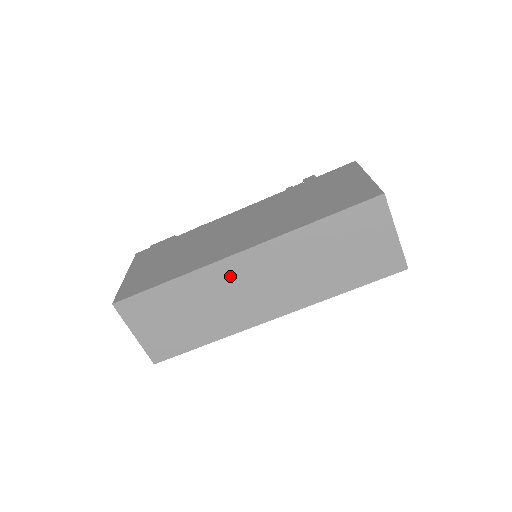
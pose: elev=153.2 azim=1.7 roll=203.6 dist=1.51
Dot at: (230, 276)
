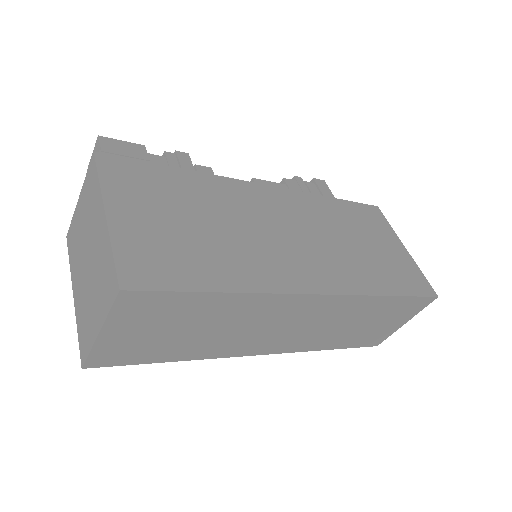
Dot at: (283, 310)
